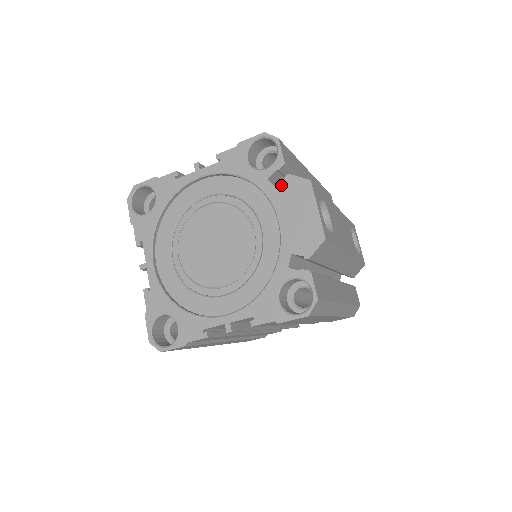
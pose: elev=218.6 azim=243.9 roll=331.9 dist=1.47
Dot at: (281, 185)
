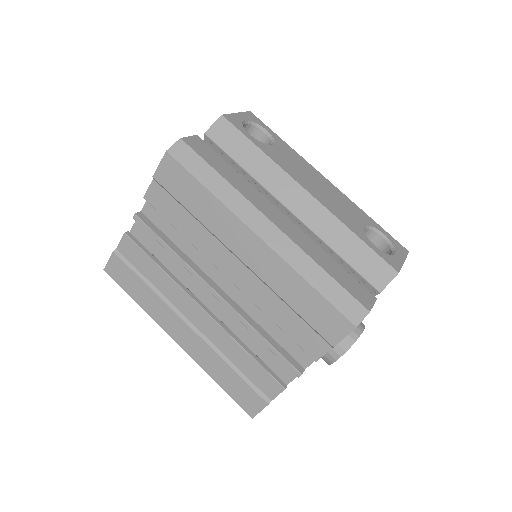
Dot at: occluded
